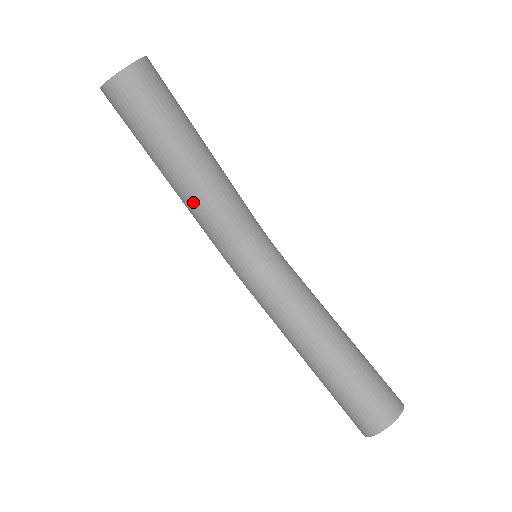
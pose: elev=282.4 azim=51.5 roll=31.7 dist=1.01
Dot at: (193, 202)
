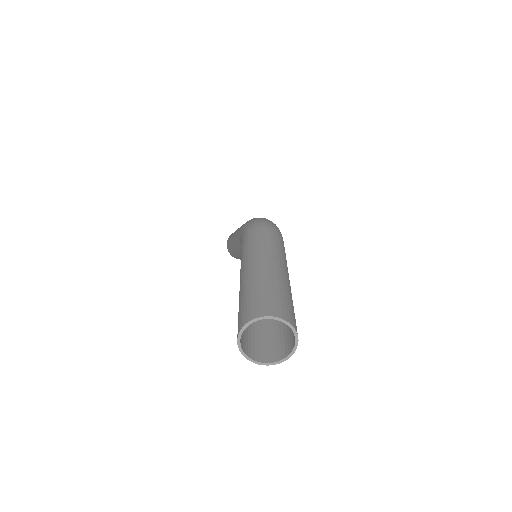
Dot at: occluded
